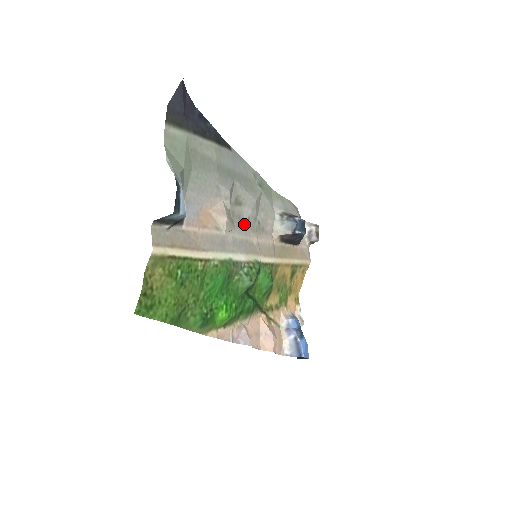
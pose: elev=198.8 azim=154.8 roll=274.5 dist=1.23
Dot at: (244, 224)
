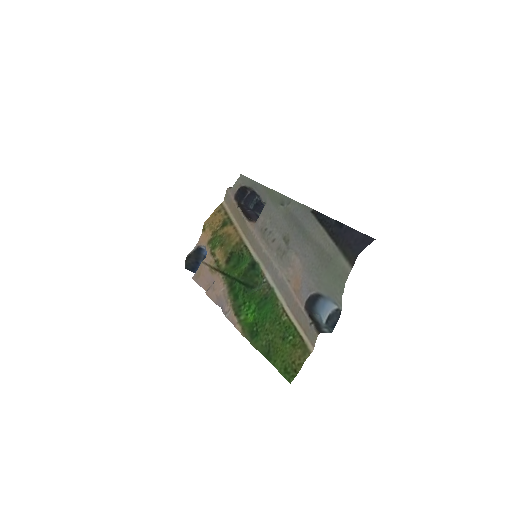
Dot at: (274, 247)
